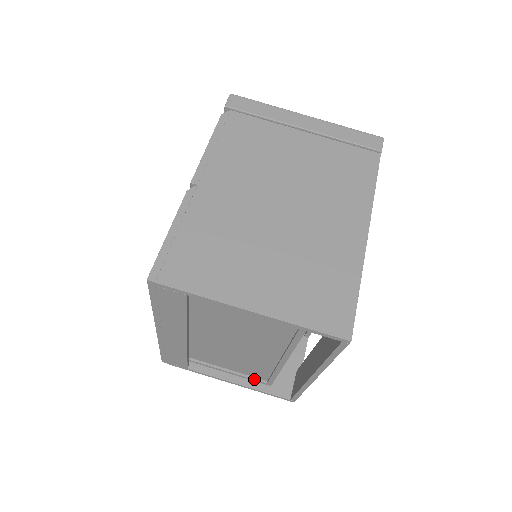
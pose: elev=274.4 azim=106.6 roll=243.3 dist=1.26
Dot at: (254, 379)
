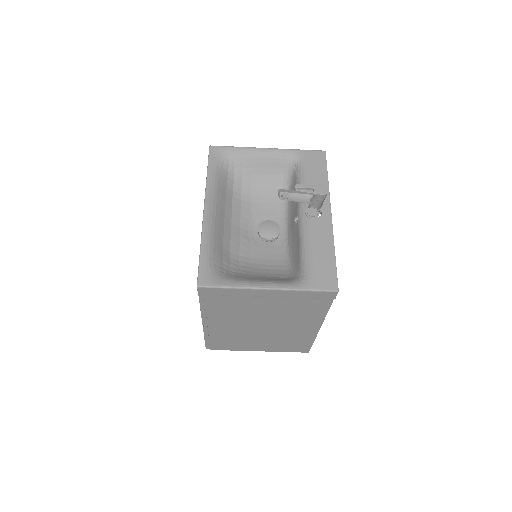
Dot at: occluded
